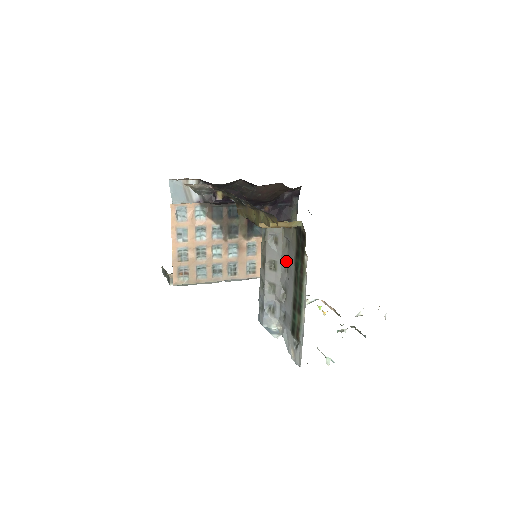
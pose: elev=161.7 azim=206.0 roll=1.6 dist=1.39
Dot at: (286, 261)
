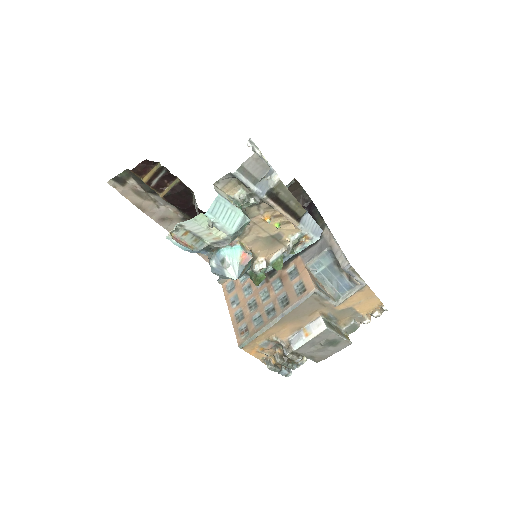
Dot at: occluded
